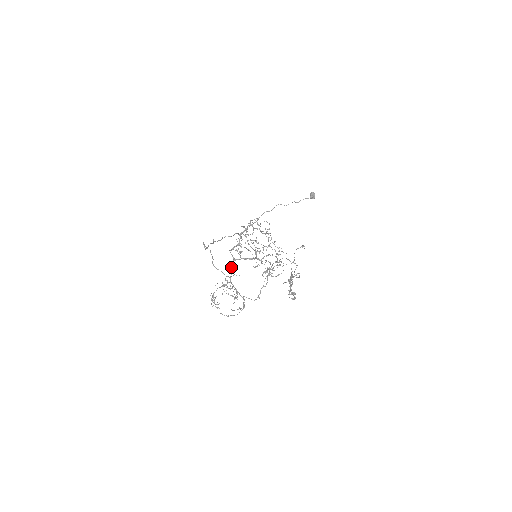
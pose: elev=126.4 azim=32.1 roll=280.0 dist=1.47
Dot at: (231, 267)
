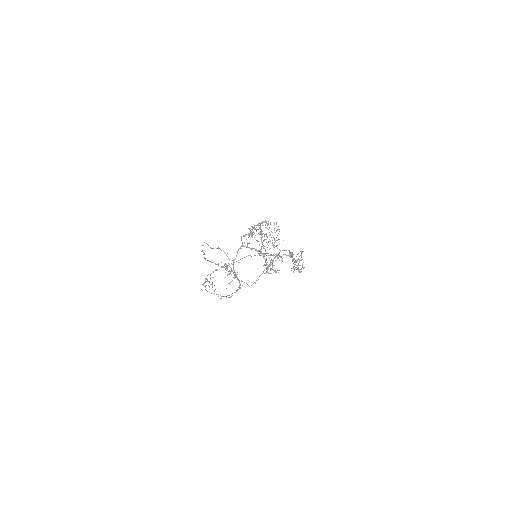
Dot at: occluded
